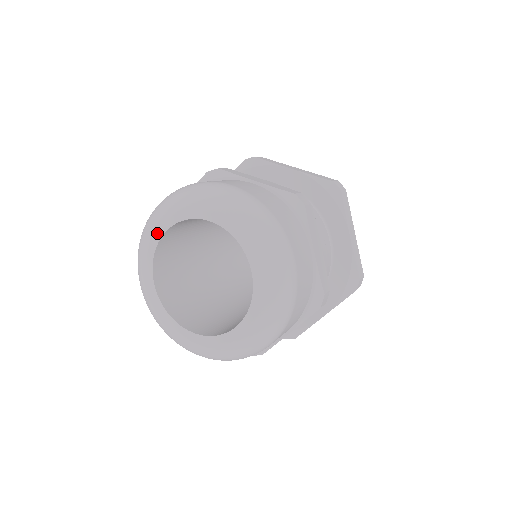
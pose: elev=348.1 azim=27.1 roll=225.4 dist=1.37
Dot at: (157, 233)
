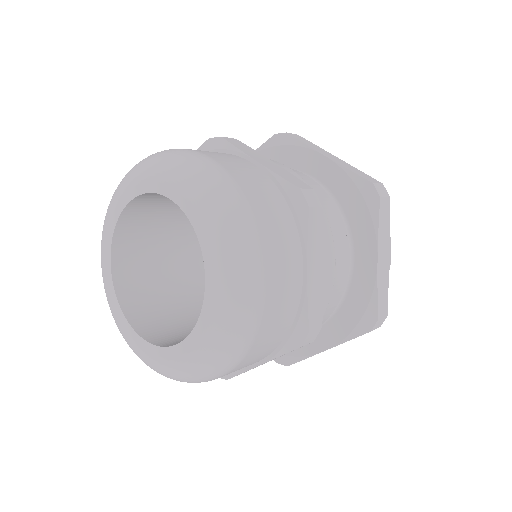
Dot at: (121, 202)
